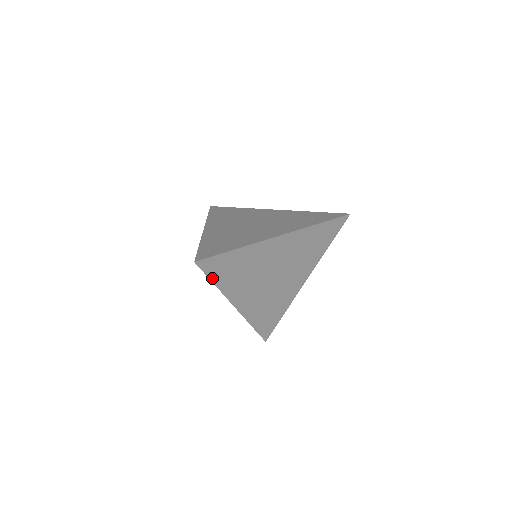
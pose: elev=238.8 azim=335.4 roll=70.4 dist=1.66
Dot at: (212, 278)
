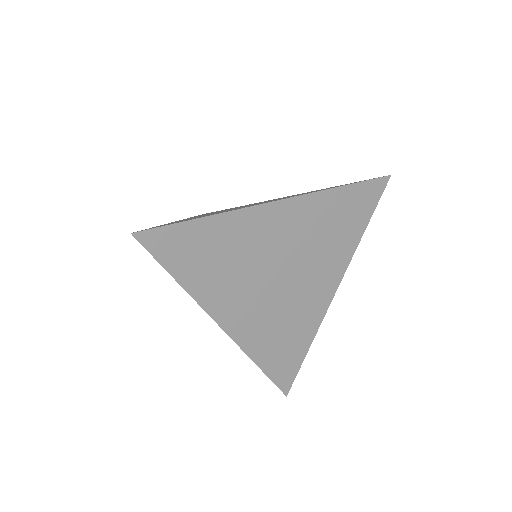
Dot at: (170, 268)
